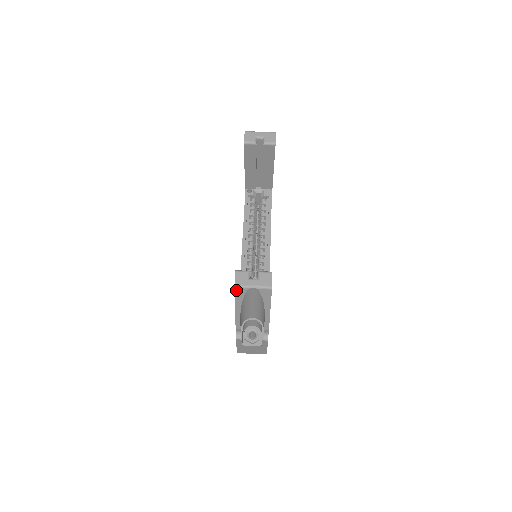
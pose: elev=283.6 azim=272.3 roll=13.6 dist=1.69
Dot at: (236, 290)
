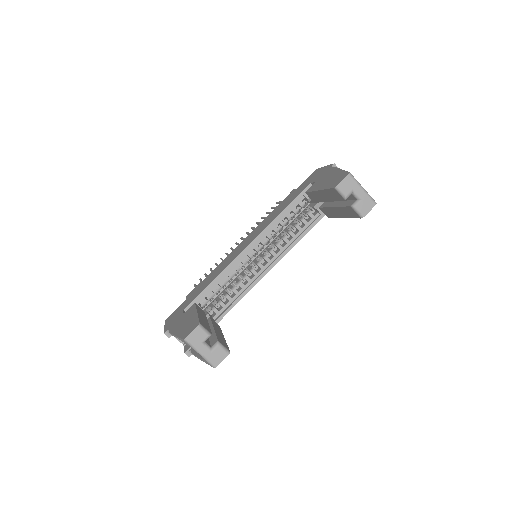
Dot at: (184, 340)
